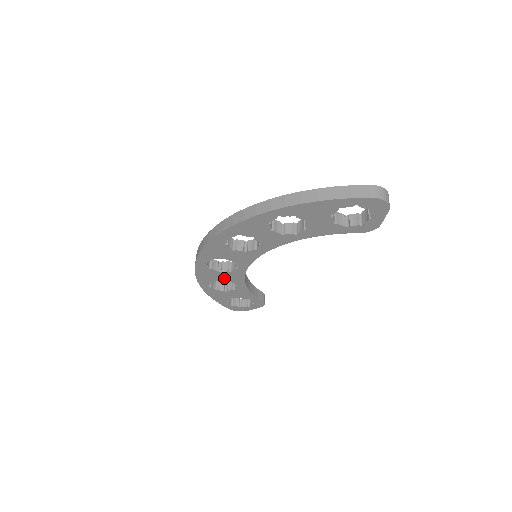
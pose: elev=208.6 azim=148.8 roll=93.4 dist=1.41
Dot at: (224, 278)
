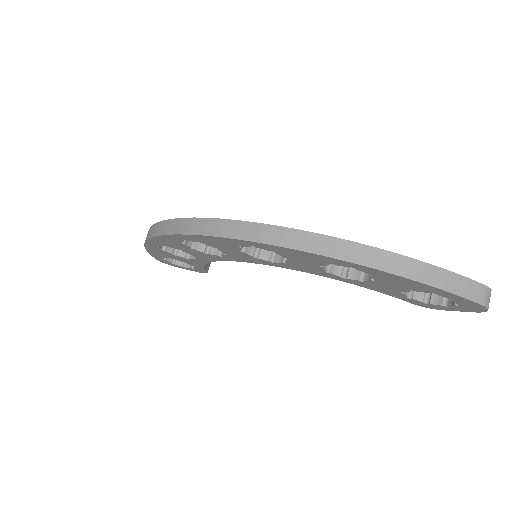
Dot at: (189, 251)
